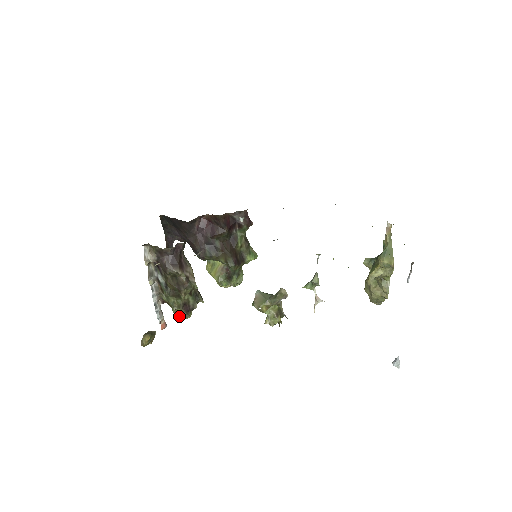
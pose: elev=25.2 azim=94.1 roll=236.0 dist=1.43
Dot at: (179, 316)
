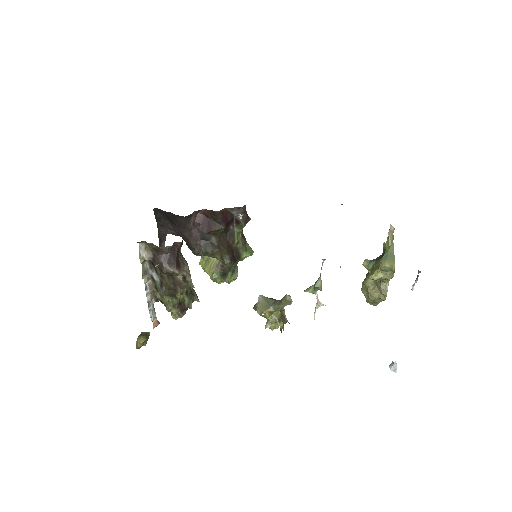
Dot at: (173, 315)
